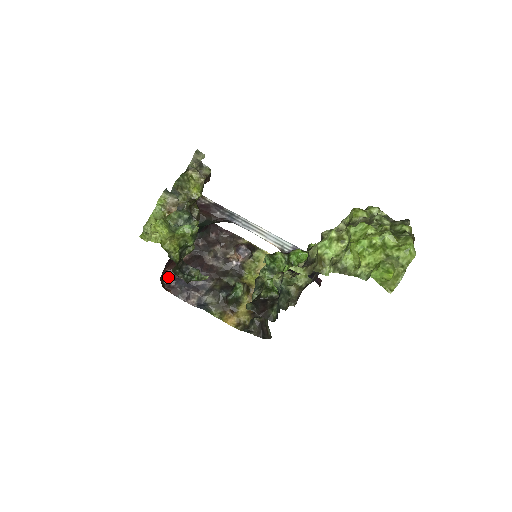
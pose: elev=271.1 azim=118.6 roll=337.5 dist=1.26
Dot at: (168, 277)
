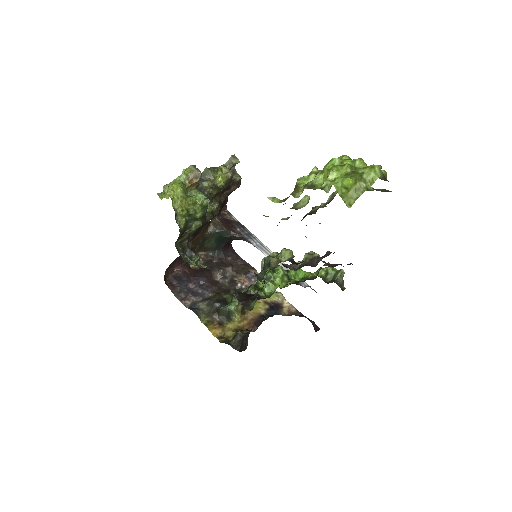
Dot at: (173, 276)
